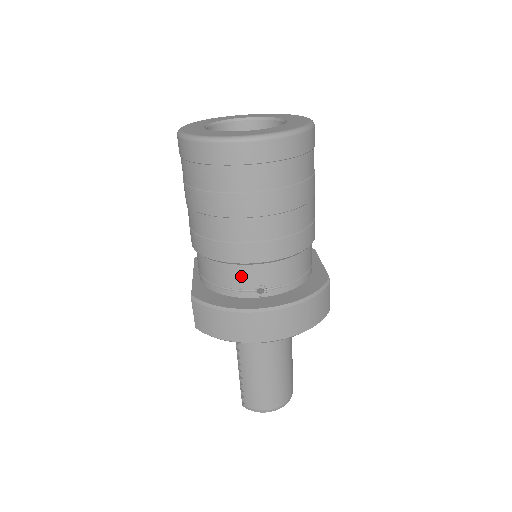
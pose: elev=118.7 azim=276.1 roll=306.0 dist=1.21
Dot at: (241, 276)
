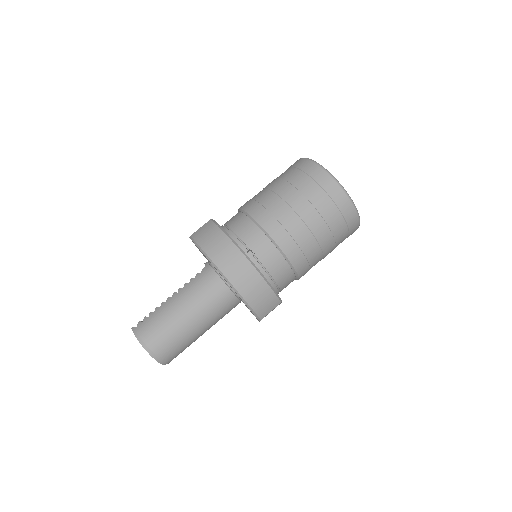
Dot at: (251, 234)
